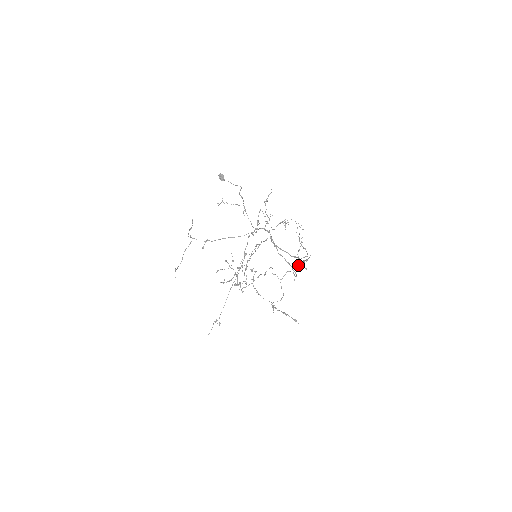
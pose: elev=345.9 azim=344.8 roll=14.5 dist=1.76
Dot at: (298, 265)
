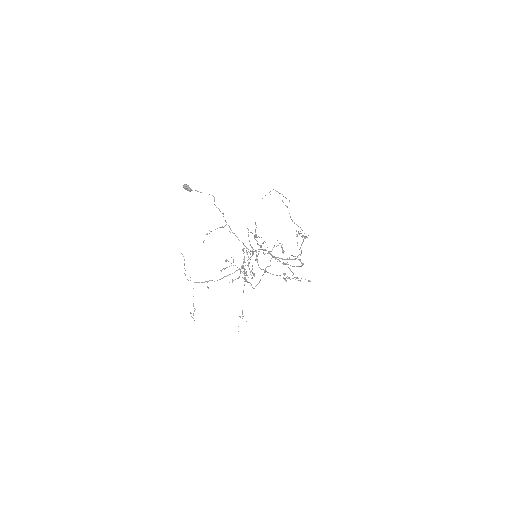
Dot at: occluded
